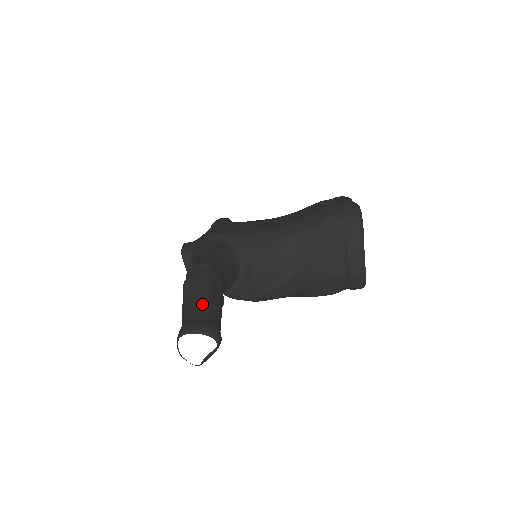
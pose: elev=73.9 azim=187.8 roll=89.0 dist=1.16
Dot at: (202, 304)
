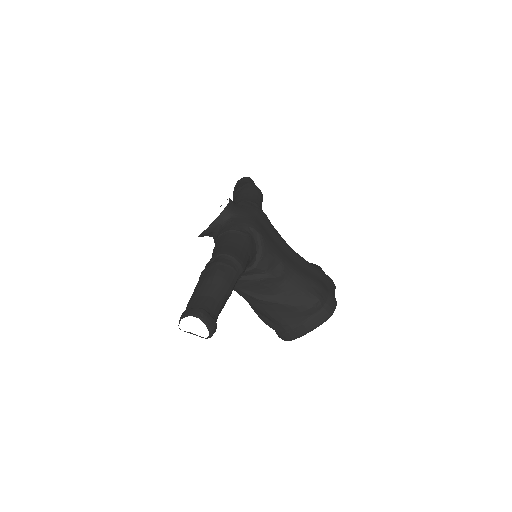
Dot at: (220, 301)
